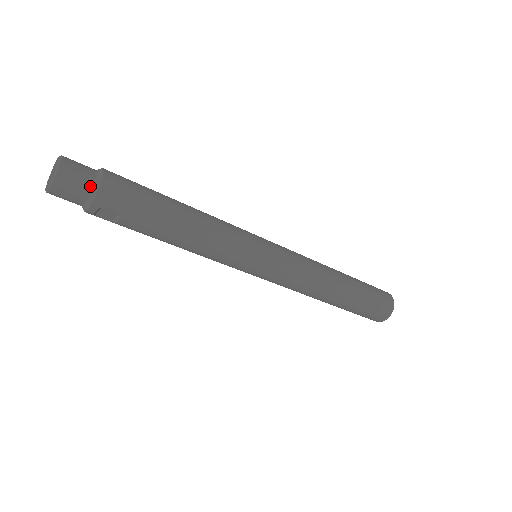
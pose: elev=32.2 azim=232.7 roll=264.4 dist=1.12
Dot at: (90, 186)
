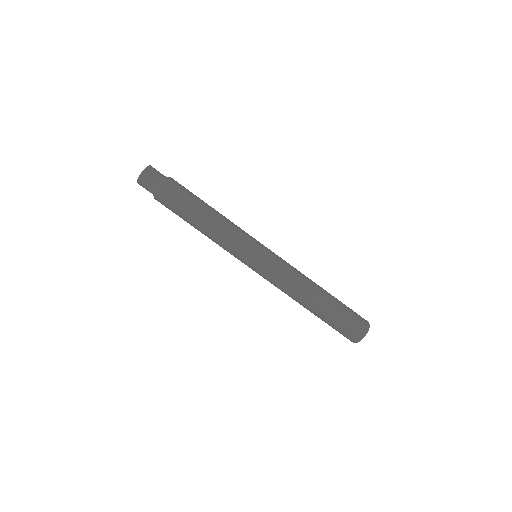
Dot at: (165, 176)
